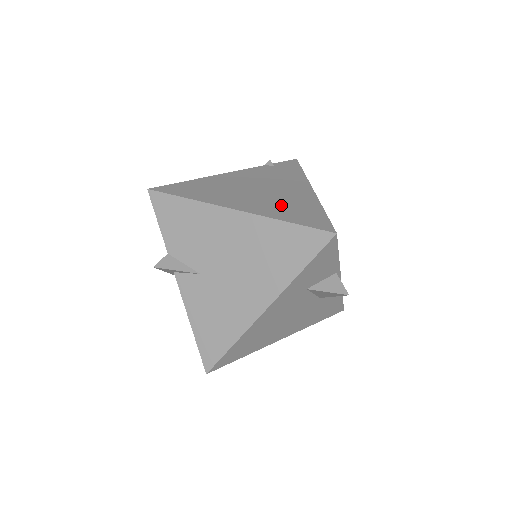
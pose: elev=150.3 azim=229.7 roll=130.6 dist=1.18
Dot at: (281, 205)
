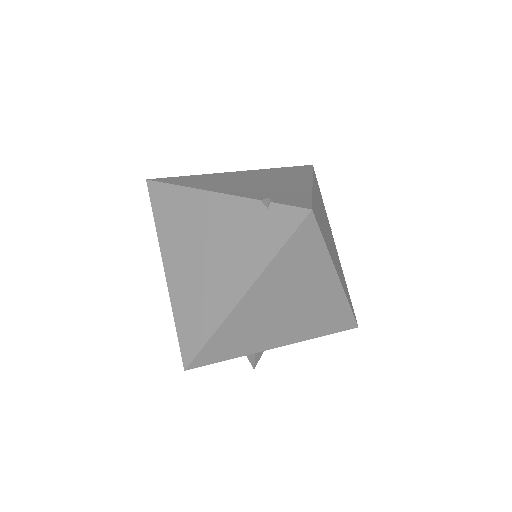
Dot at: (193, 298)
